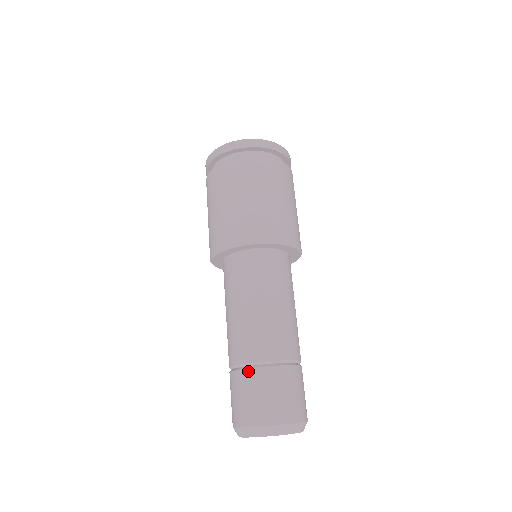
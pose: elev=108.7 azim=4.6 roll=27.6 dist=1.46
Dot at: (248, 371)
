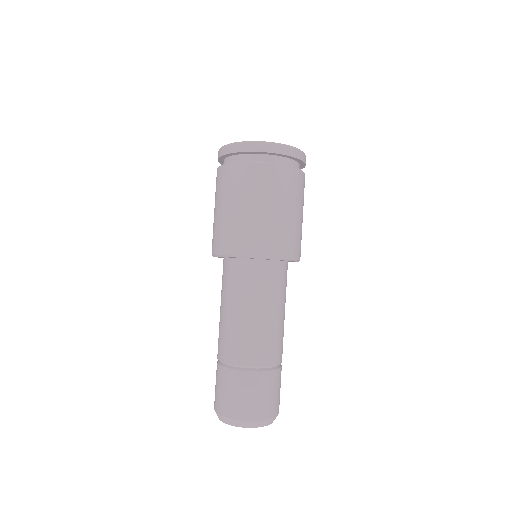
Dot at: (238, 372)
